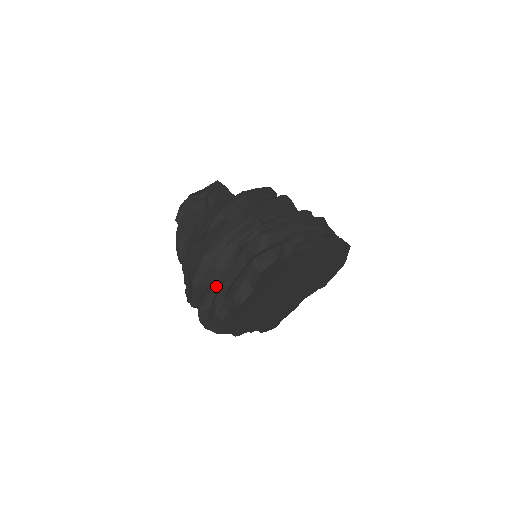
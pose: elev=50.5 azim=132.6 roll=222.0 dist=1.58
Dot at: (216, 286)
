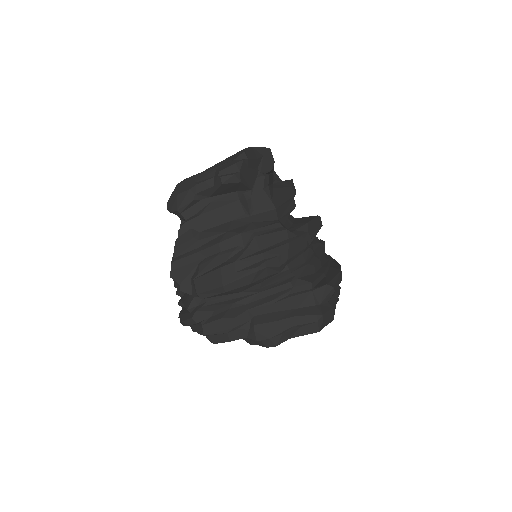
Dot at: (241, 298)
